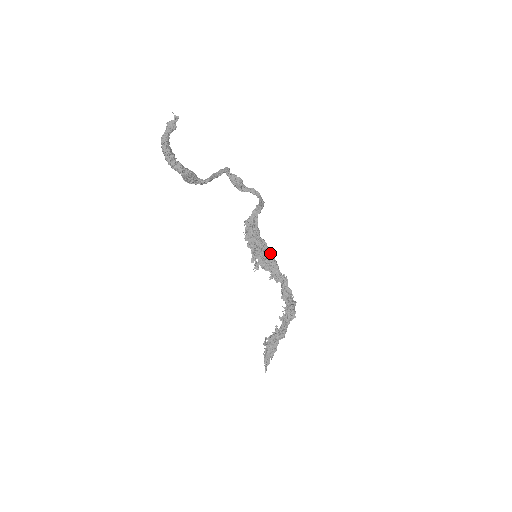
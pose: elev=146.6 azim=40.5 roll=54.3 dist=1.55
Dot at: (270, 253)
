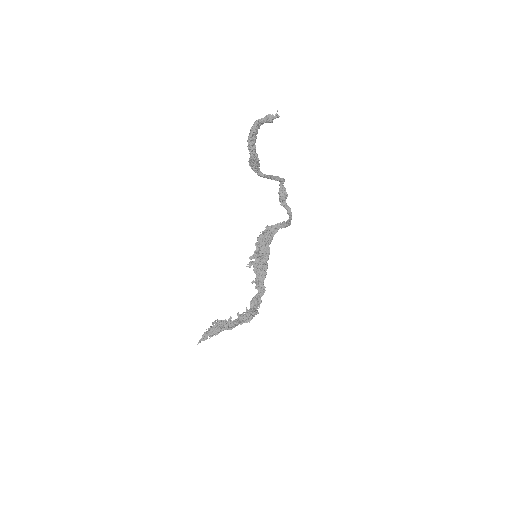
Dot at: (267, 263)
